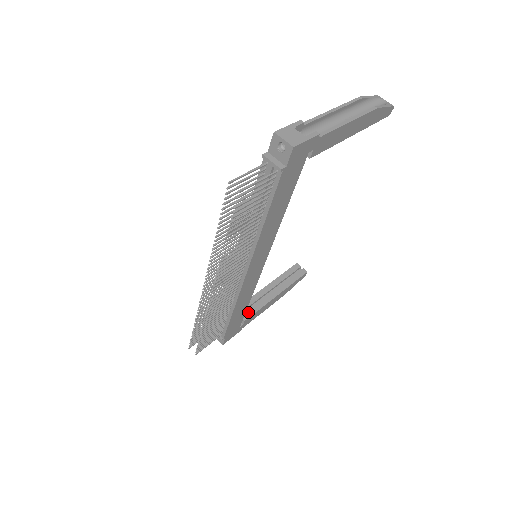
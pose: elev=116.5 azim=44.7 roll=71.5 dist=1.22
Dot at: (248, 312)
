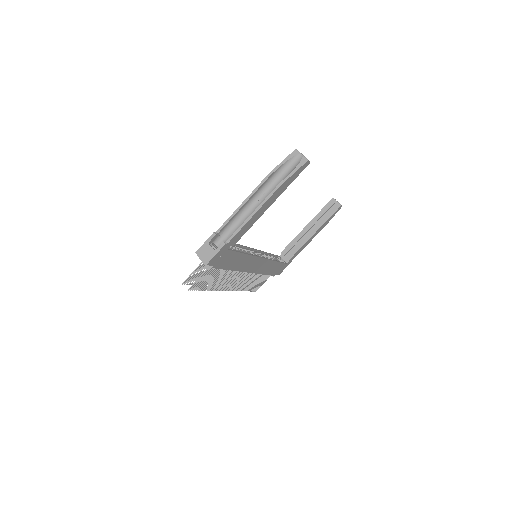
Dot at: (291, 253)
